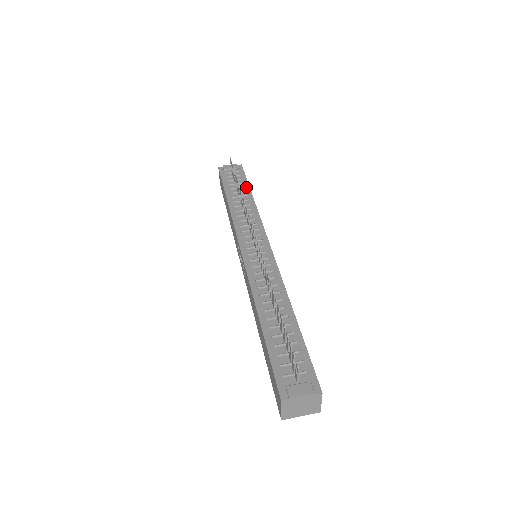
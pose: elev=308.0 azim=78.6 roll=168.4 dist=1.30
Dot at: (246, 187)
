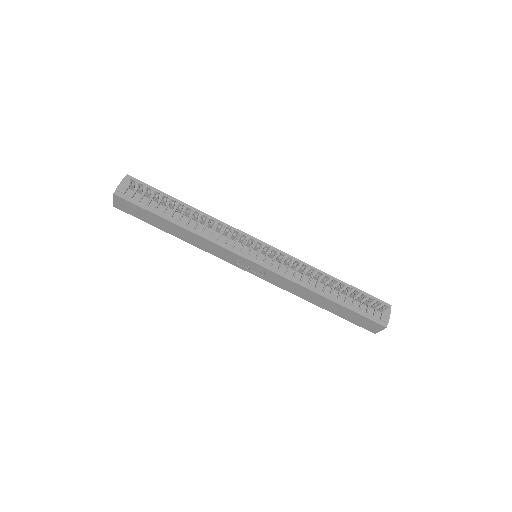
Dot at: occluded
